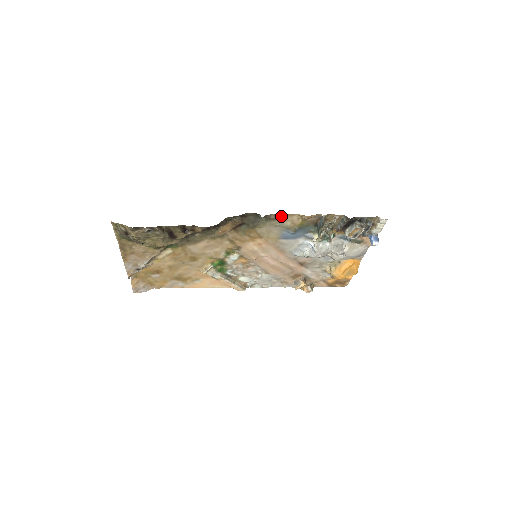
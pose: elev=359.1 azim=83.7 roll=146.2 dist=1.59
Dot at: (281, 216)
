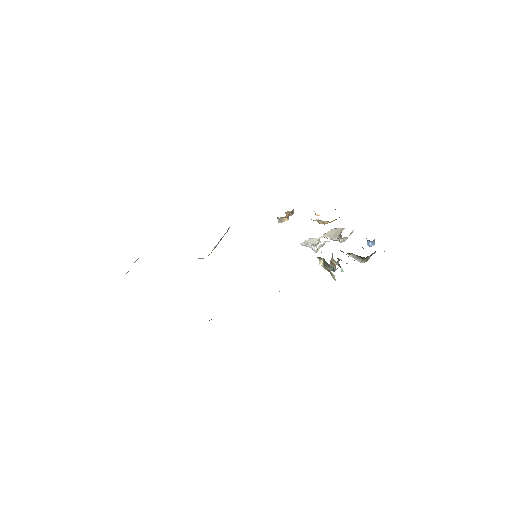
Dot at: occluded
